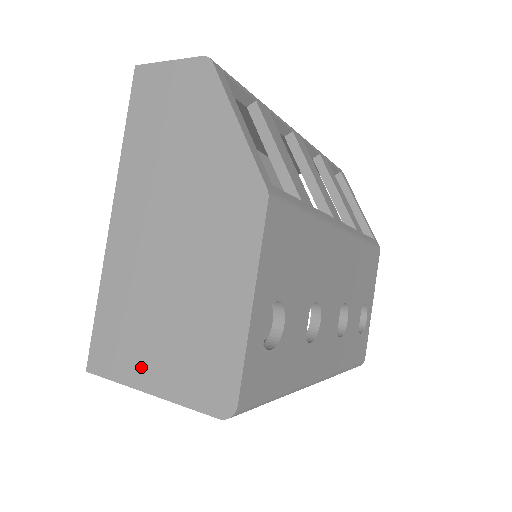
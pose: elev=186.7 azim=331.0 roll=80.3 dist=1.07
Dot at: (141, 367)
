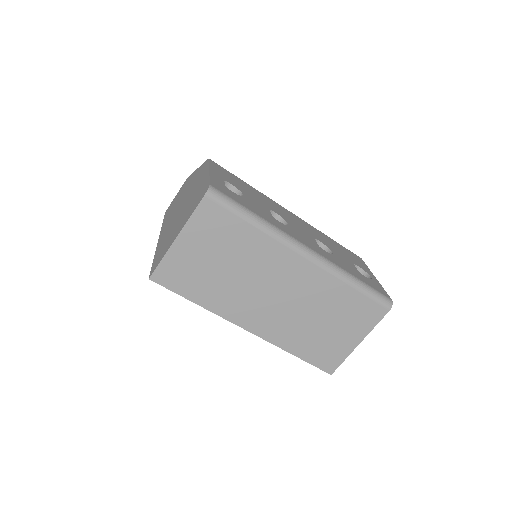
Dot at: occluded
